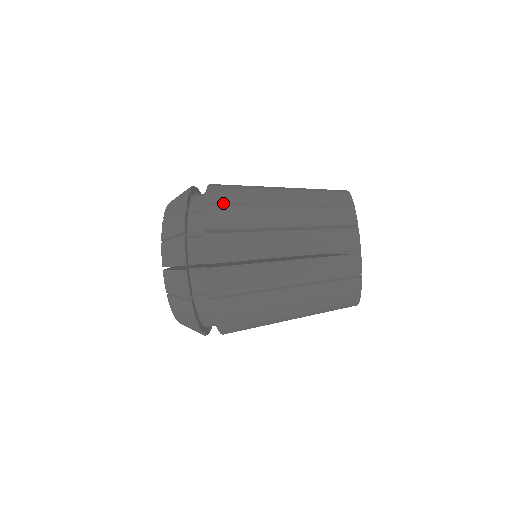
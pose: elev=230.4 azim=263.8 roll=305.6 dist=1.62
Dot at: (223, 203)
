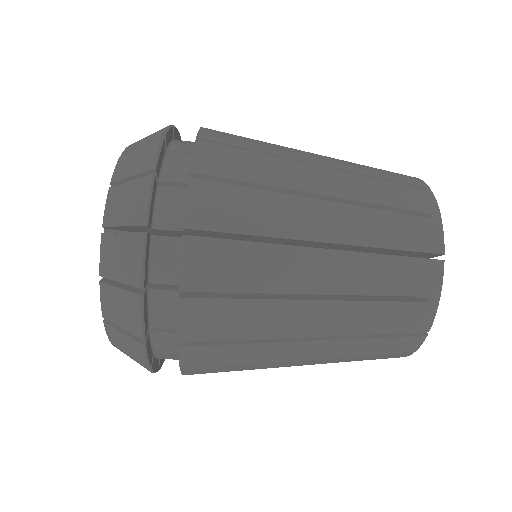
Dot at: occluded
